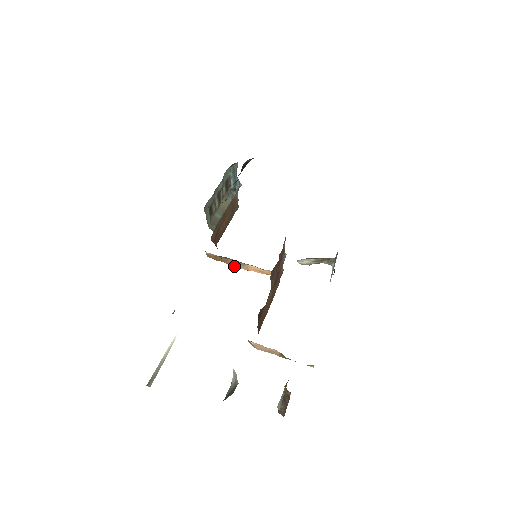
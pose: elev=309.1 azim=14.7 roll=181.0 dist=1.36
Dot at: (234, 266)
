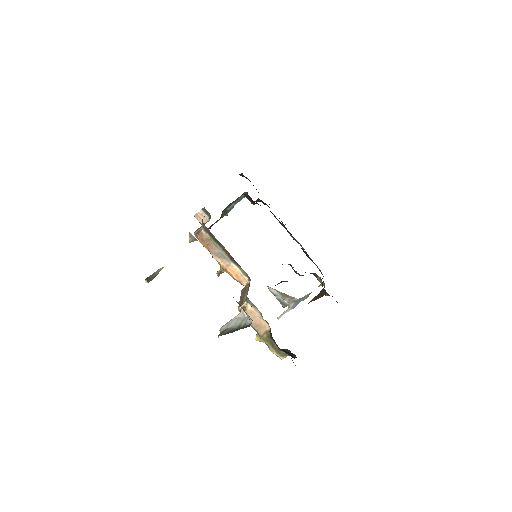
Dot at: (216, 258)
